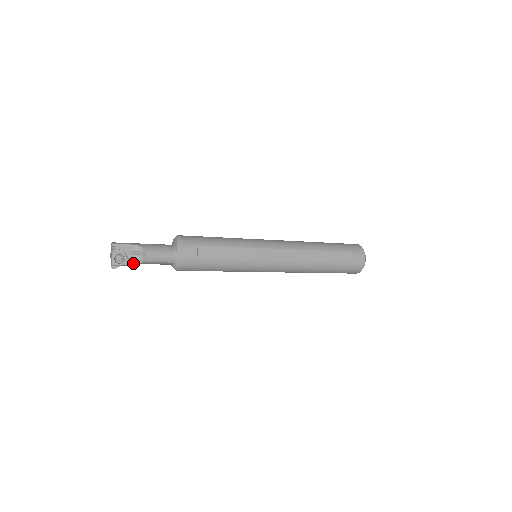
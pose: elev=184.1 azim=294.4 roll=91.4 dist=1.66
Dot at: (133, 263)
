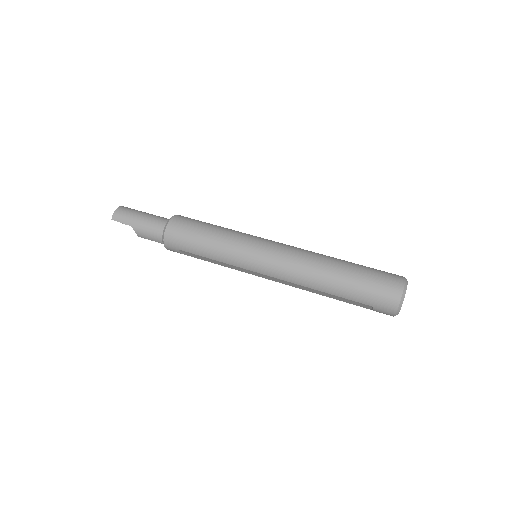
Dot at: occluded
